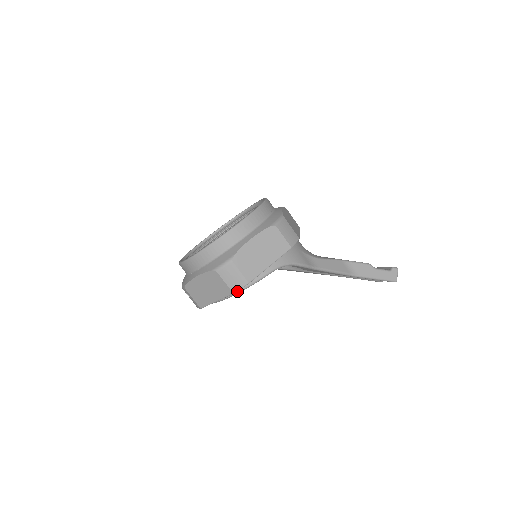
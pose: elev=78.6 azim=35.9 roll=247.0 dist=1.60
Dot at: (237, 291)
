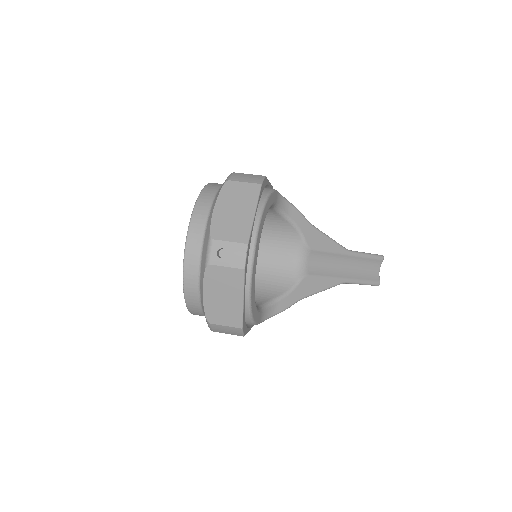
Dot at: (264, 199)
